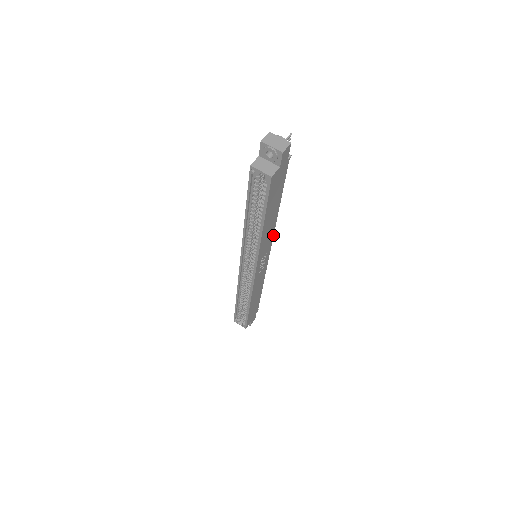
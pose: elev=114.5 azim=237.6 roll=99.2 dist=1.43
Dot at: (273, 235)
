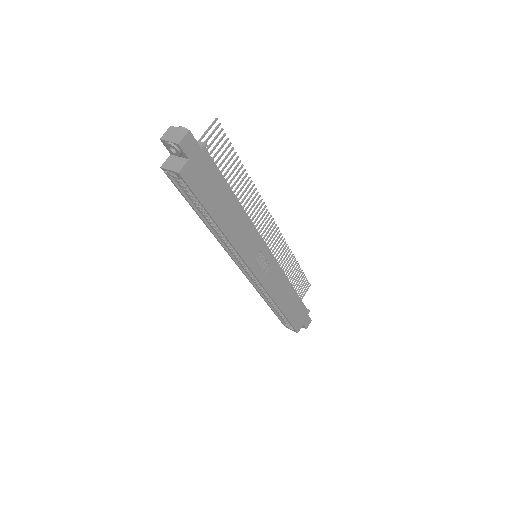
Dot at: (257, 230)
